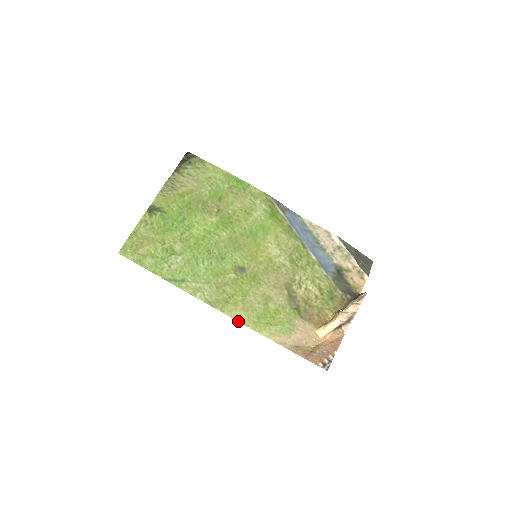
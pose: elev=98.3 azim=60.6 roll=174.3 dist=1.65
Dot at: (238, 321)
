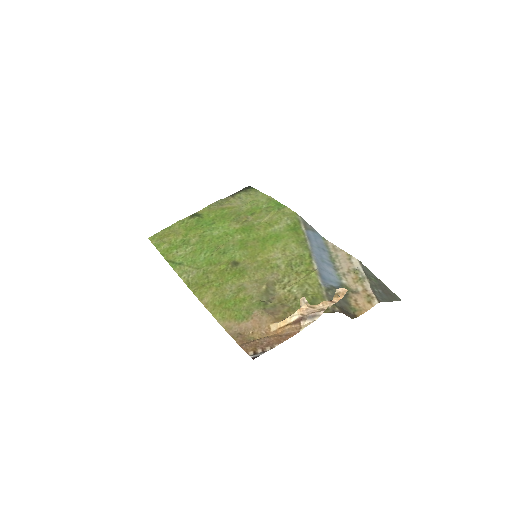
Dot at: (201, 302)
